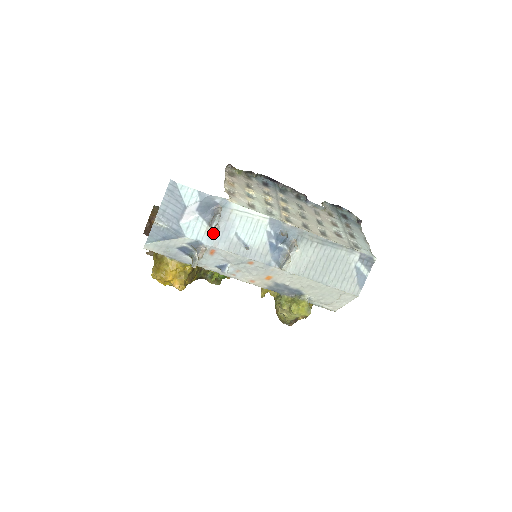
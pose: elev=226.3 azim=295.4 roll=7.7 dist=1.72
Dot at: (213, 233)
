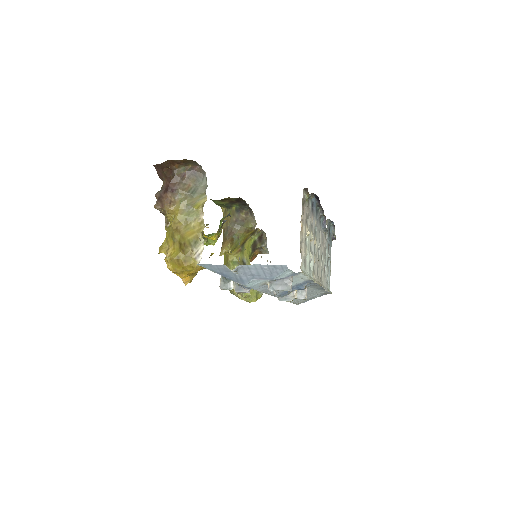
Dot at: (266, 284)
